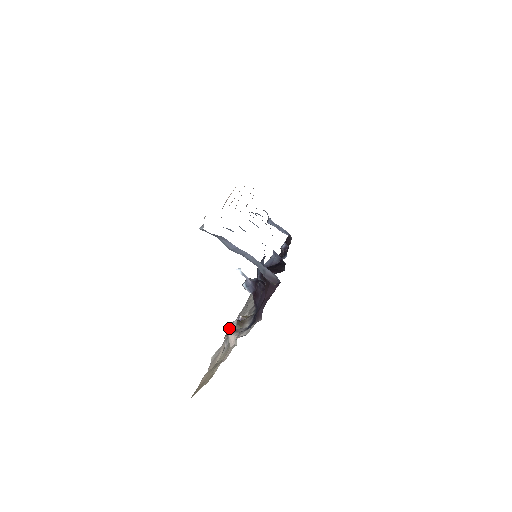
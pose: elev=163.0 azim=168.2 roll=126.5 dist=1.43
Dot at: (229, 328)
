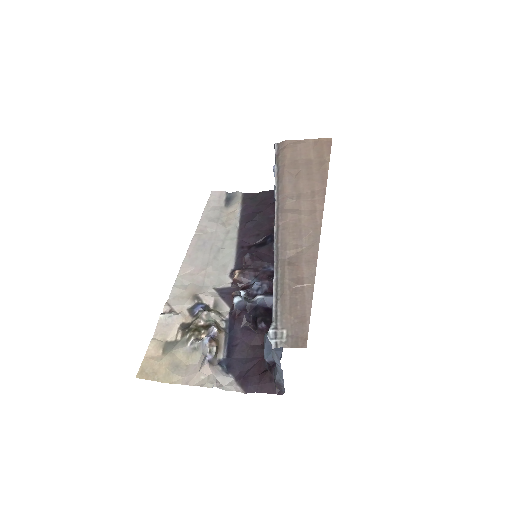
Dot at: (208, 355)
